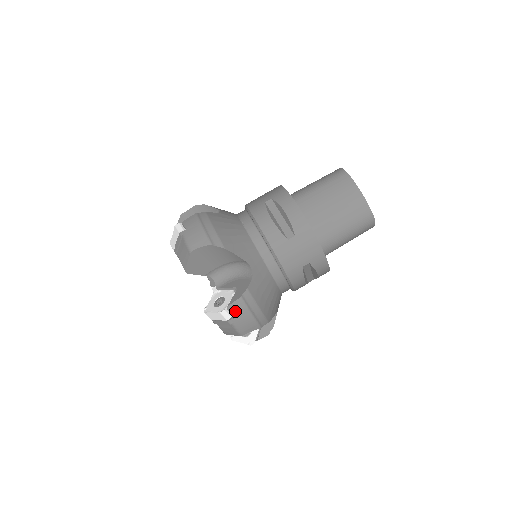
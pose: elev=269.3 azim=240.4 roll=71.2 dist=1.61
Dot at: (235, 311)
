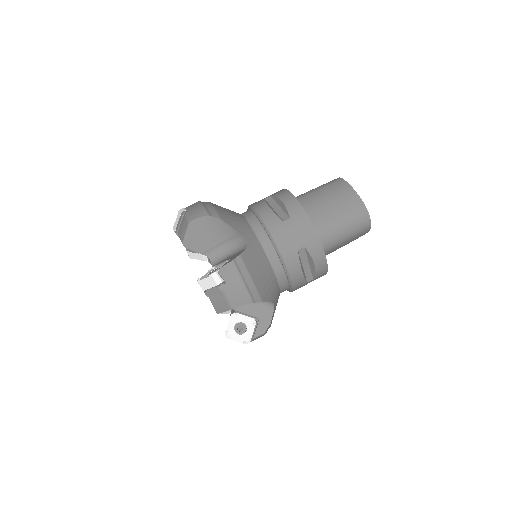
Dot at: (226, 275)
